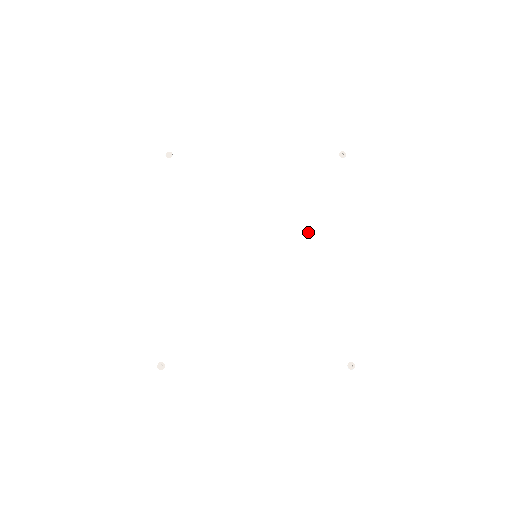
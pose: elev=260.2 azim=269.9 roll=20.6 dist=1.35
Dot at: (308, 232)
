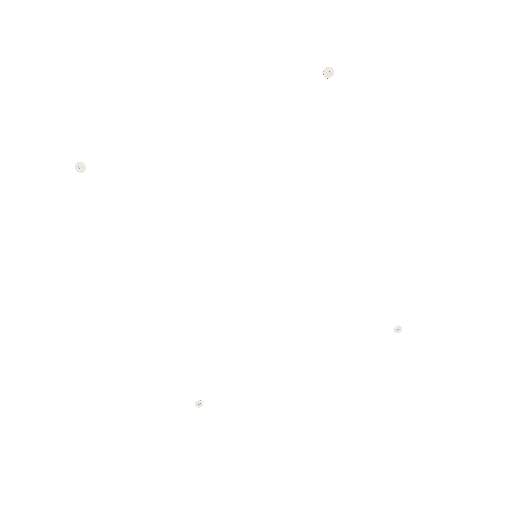
Dot at: (311, 205)
